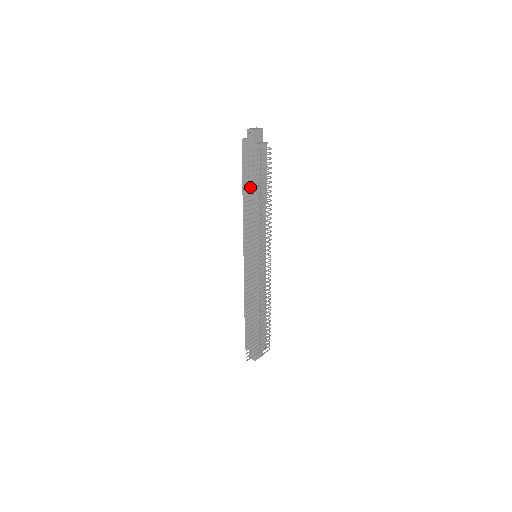
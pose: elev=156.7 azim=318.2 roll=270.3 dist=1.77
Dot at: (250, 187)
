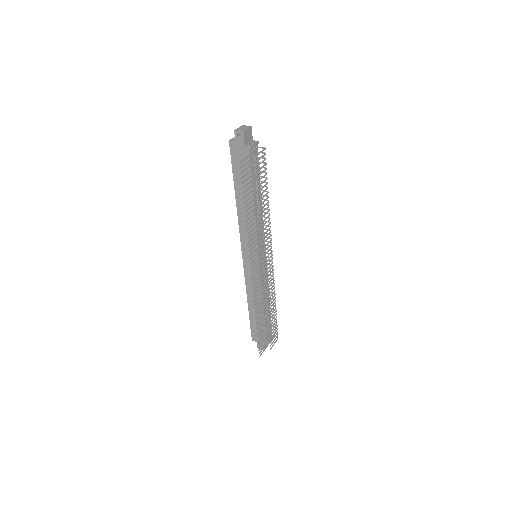
Dot at: (244, 190)
